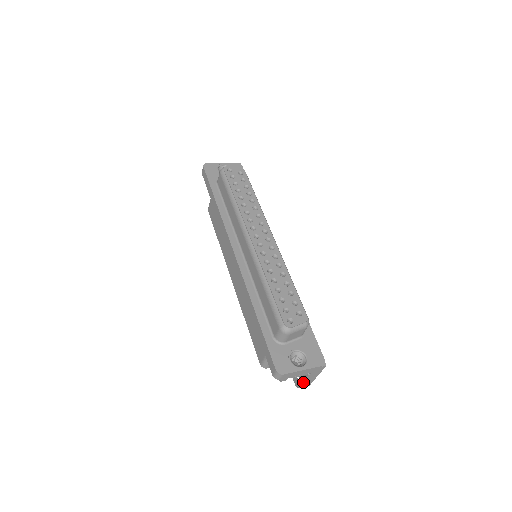
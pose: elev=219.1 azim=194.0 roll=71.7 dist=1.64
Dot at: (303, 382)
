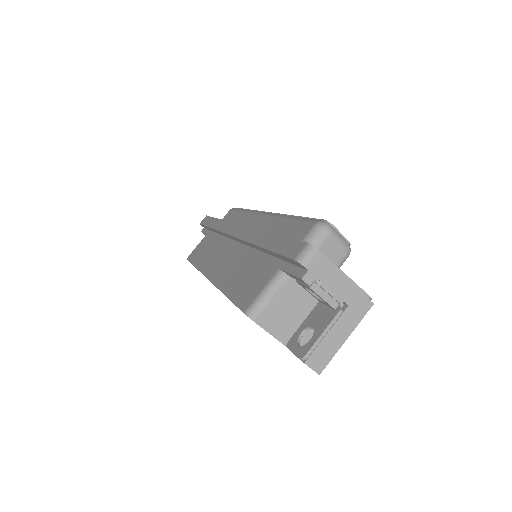
Dot at: (321, 338)
